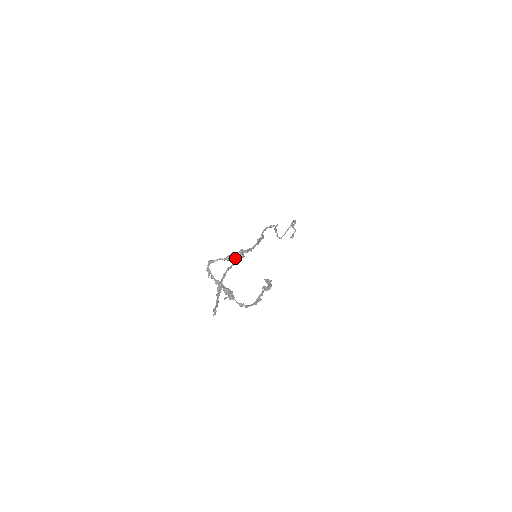
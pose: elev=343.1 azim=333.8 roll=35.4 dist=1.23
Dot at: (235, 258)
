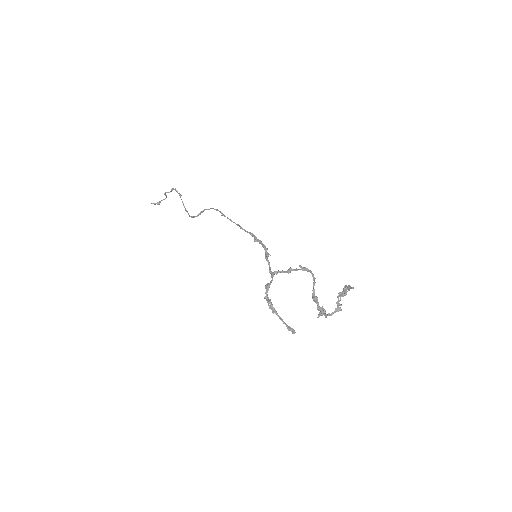
Dot at: (270, 270)
